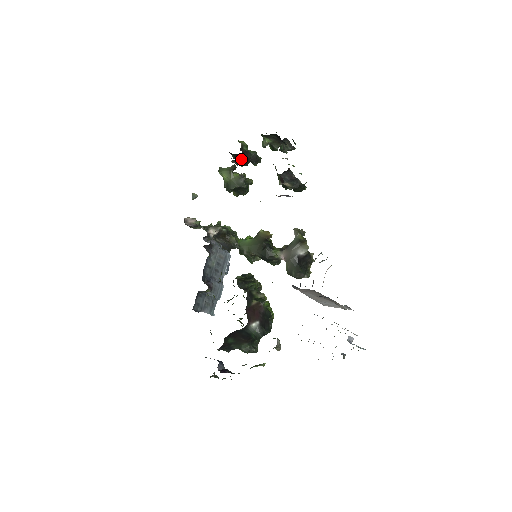
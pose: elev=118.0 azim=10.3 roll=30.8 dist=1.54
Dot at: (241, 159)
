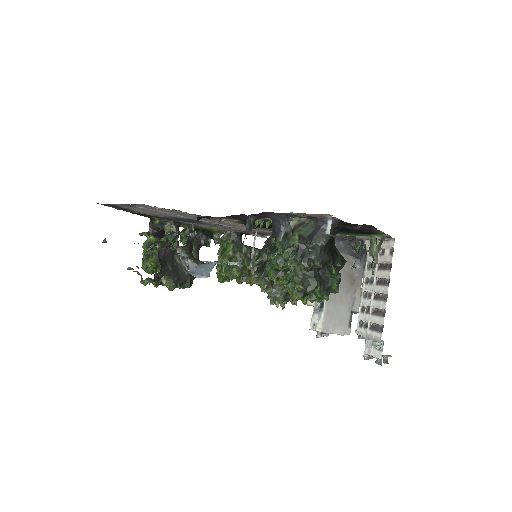
Dot at: (178, 228)
